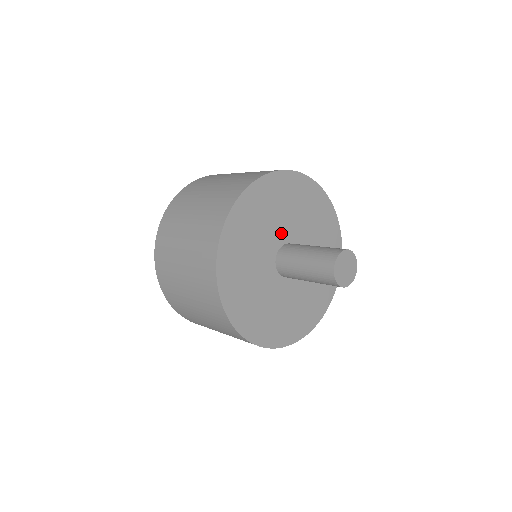
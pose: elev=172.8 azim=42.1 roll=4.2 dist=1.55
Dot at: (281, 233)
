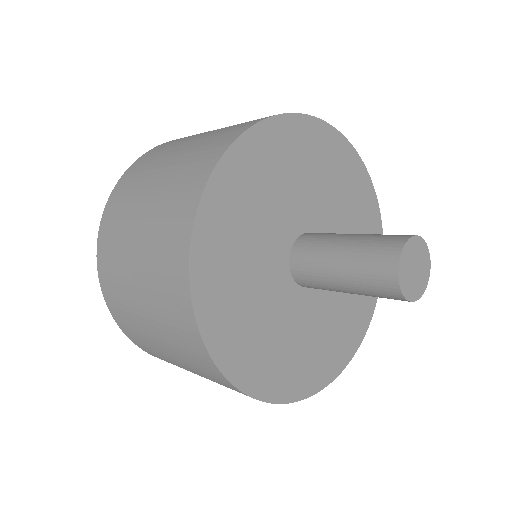
Dot at: (320, 218)
